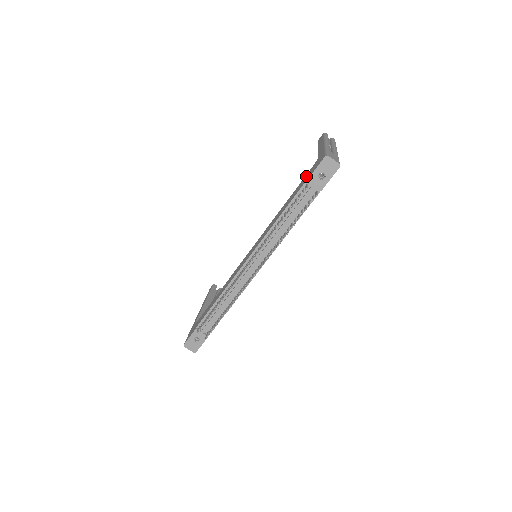
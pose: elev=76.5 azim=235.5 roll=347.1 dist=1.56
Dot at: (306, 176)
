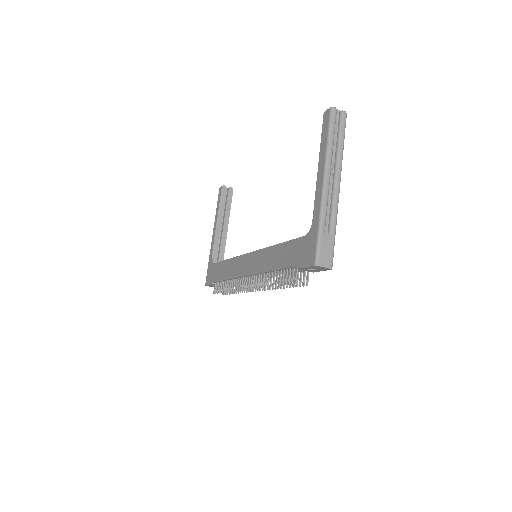
Dot at: (297, 246)
